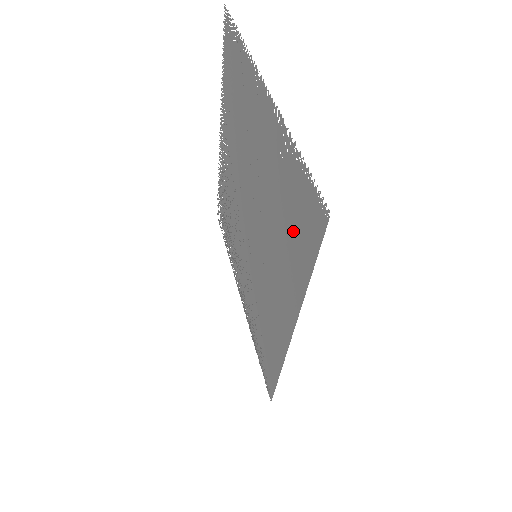
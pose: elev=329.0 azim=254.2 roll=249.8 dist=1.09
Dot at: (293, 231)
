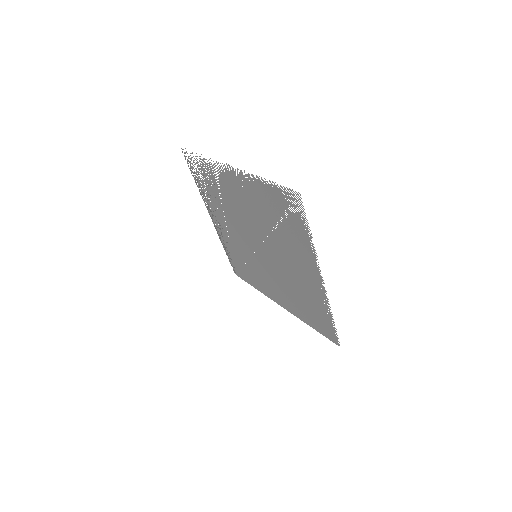
Dot at: (310, 314)
